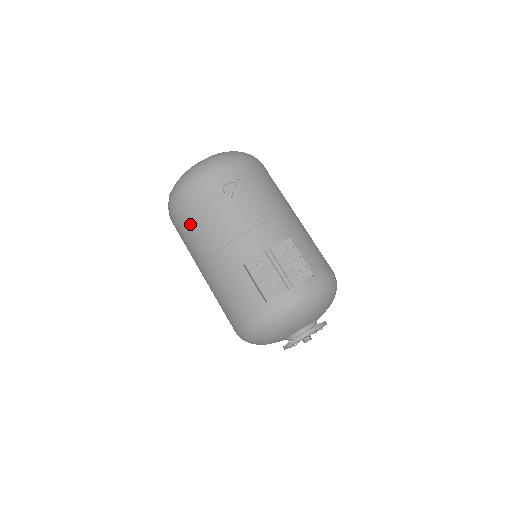
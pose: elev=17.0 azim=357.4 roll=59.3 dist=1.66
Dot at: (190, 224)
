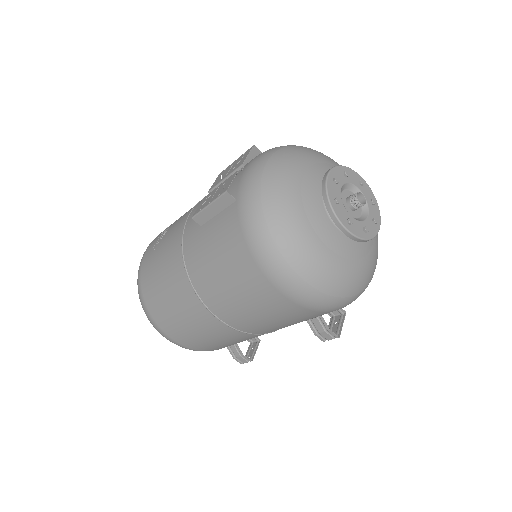
Dot at: (160, 293)
